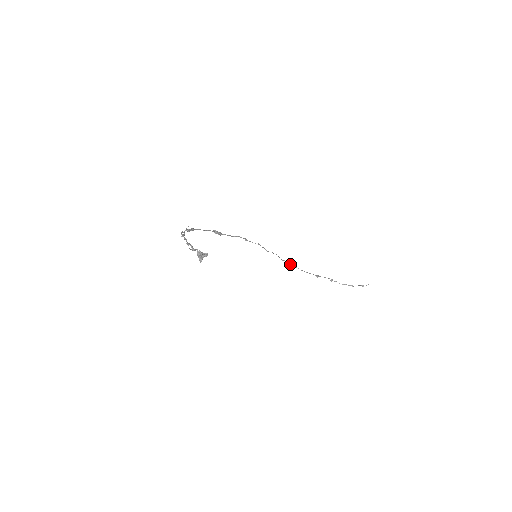
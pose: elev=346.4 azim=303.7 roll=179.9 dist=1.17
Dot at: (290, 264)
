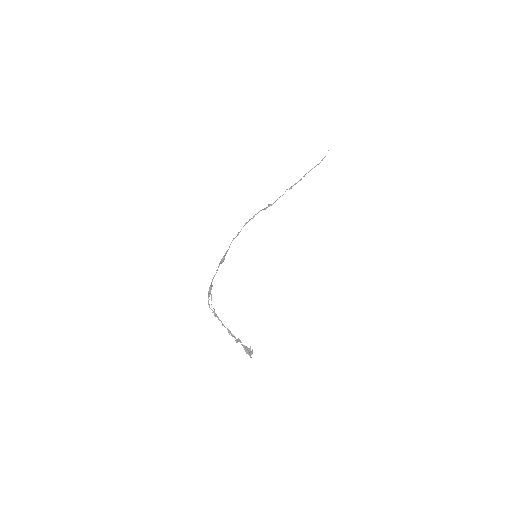
Dot at: (270, 205)
